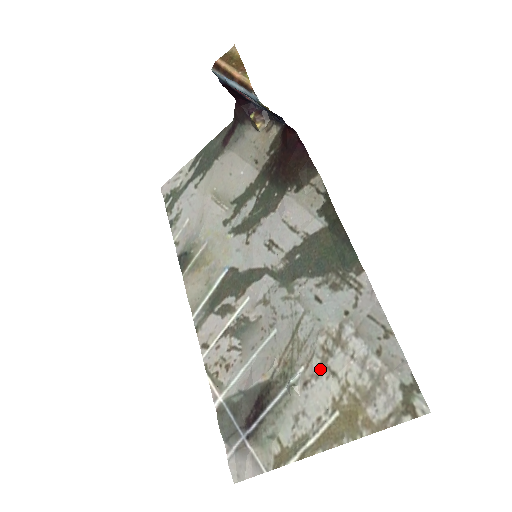
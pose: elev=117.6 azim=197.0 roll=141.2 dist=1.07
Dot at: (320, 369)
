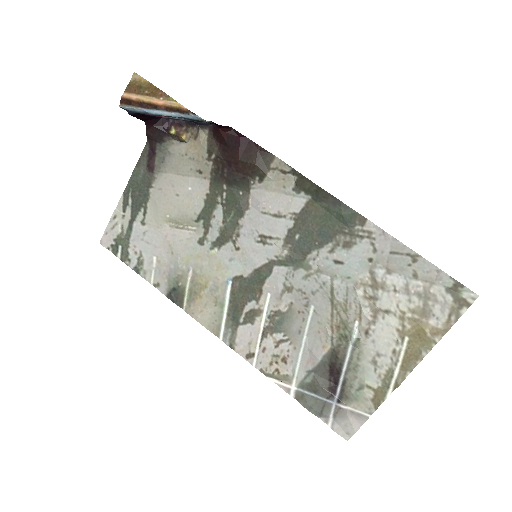
Dot at: (373, 315)
